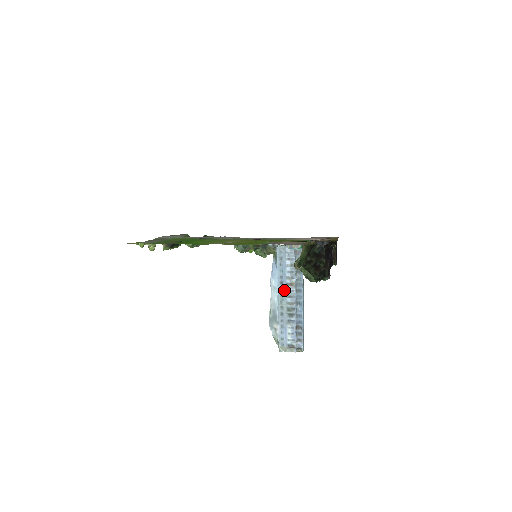
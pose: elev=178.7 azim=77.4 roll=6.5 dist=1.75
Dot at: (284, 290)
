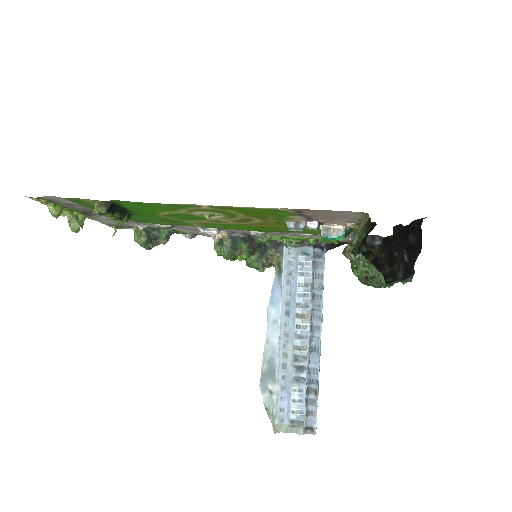
Dot at: (291, 325)
